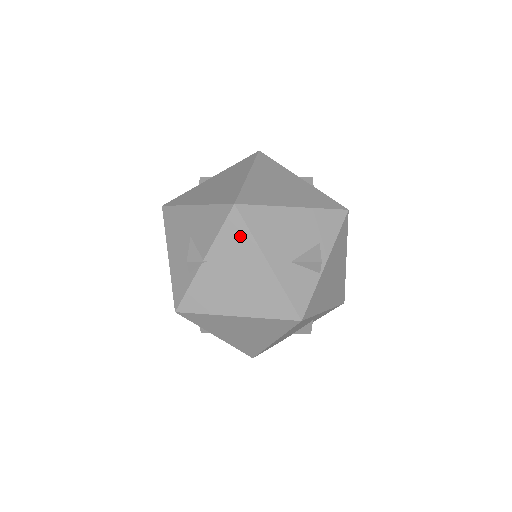
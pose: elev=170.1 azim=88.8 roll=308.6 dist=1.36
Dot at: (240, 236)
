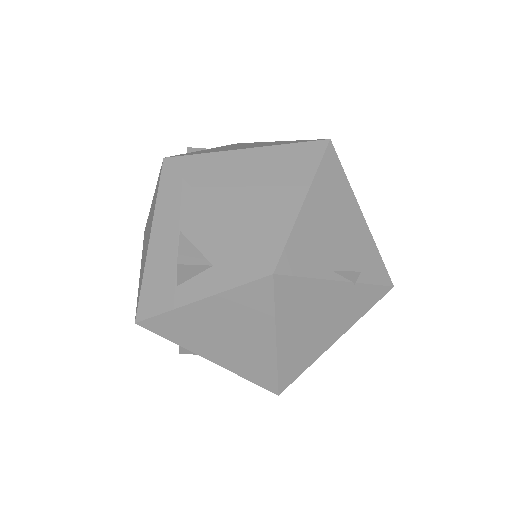
Dot at: occluded
